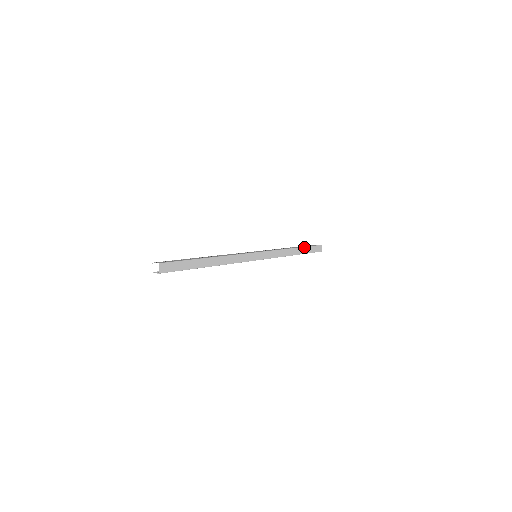
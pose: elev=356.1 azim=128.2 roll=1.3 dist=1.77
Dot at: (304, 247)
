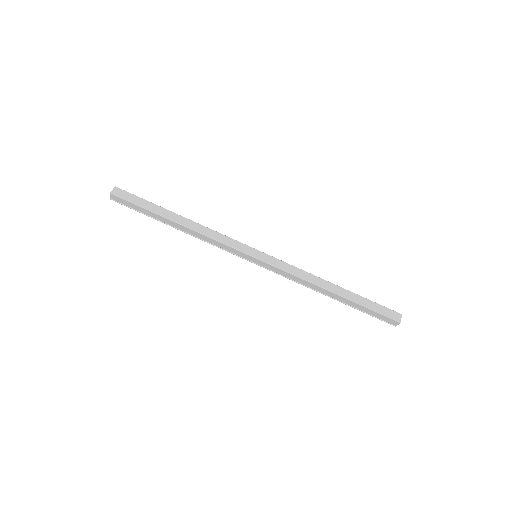
Dot at: (357, 295)
